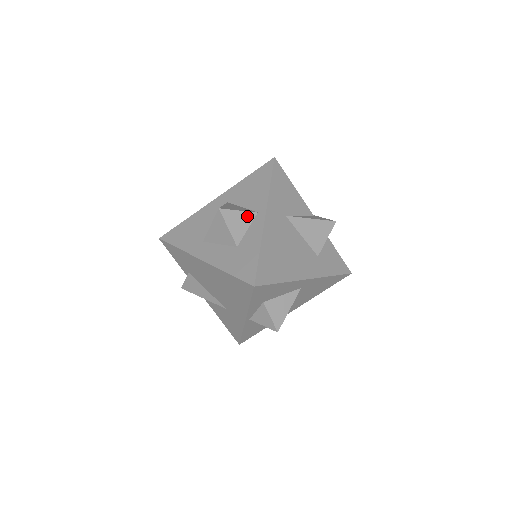
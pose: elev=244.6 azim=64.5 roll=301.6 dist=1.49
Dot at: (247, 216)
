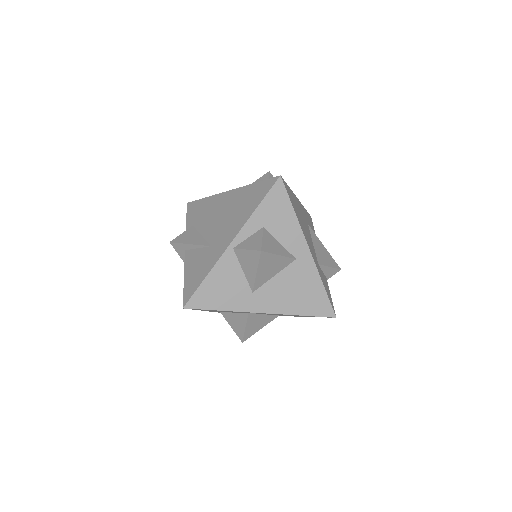
Dot at: occluded
